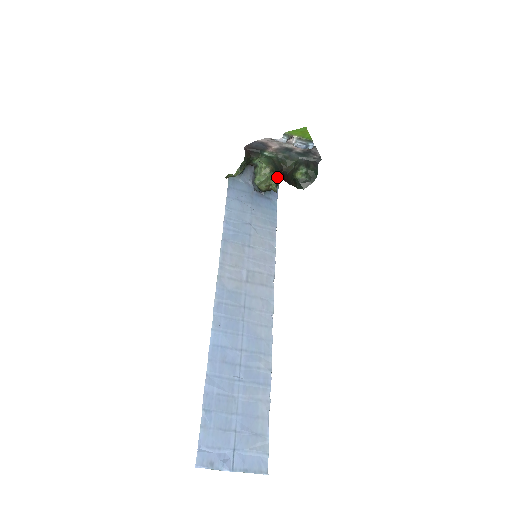
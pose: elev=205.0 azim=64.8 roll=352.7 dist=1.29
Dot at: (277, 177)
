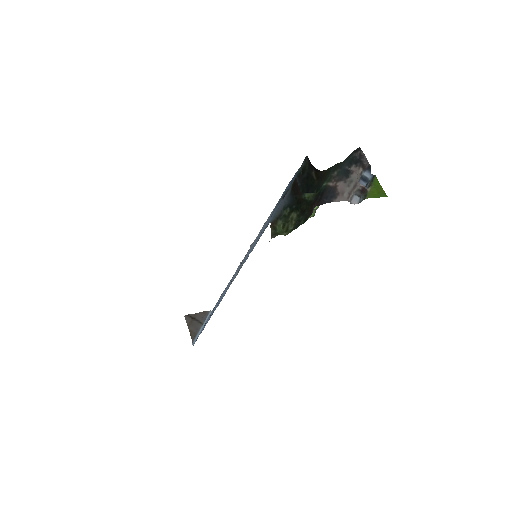
Dot at: (311, 187)
